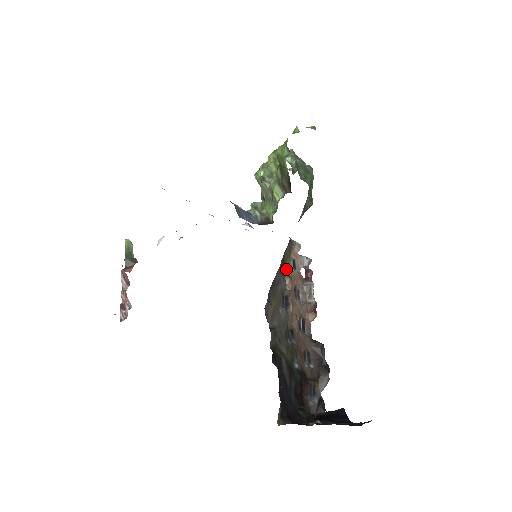
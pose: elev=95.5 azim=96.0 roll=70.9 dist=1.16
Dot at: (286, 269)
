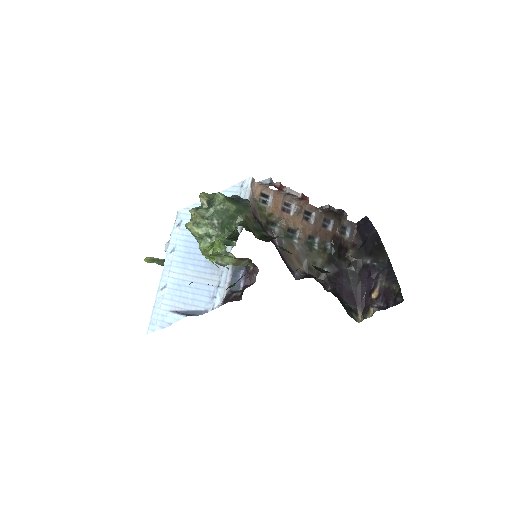
Dot at: (268, 216)
